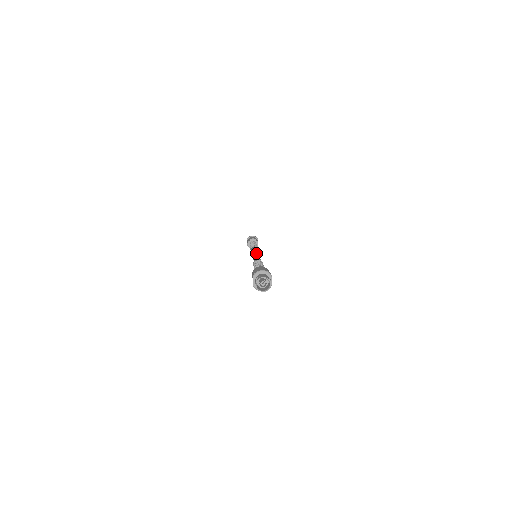
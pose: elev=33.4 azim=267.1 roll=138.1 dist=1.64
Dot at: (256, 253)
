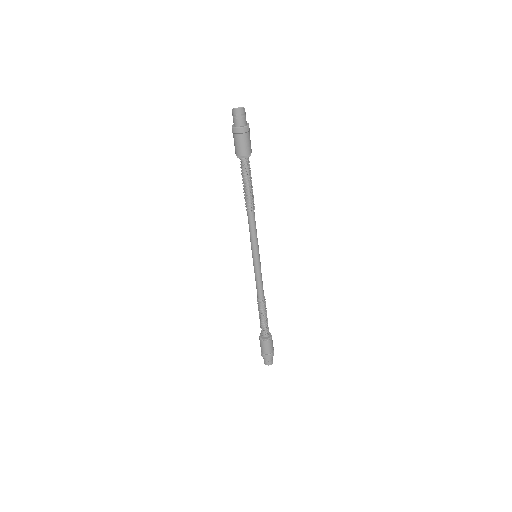
Dot at: occluded
